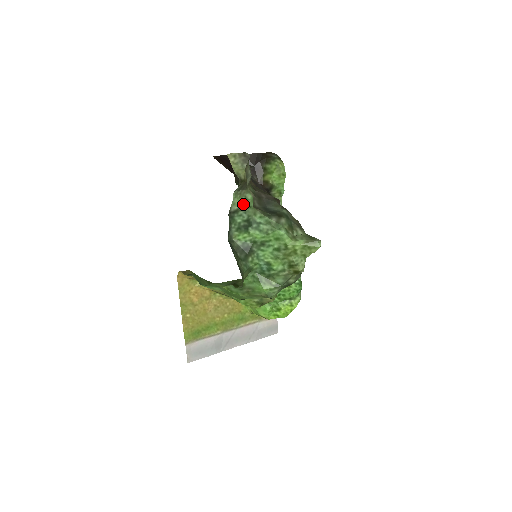
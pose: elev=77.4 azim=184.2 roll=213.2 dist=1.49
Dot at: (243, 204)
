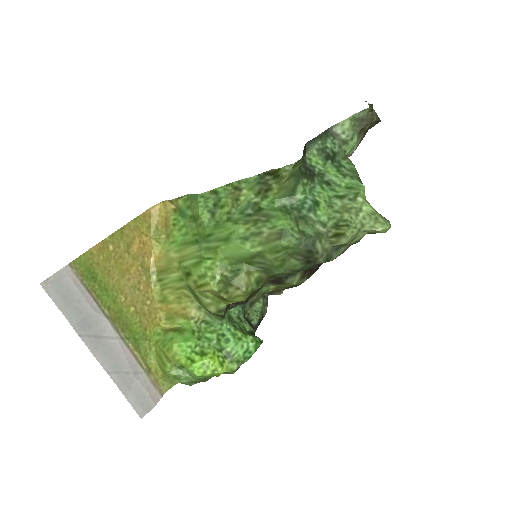
Dot at: (346, 137)
